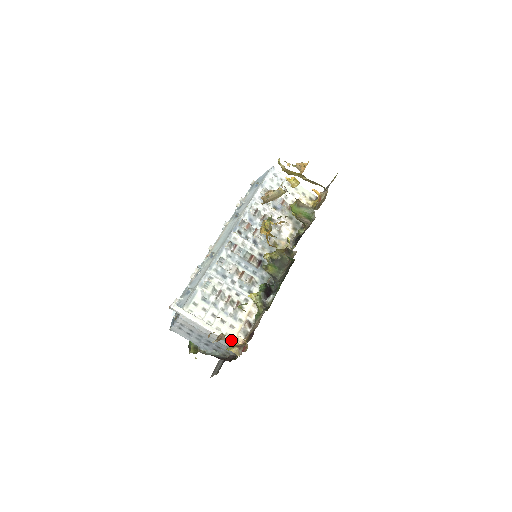
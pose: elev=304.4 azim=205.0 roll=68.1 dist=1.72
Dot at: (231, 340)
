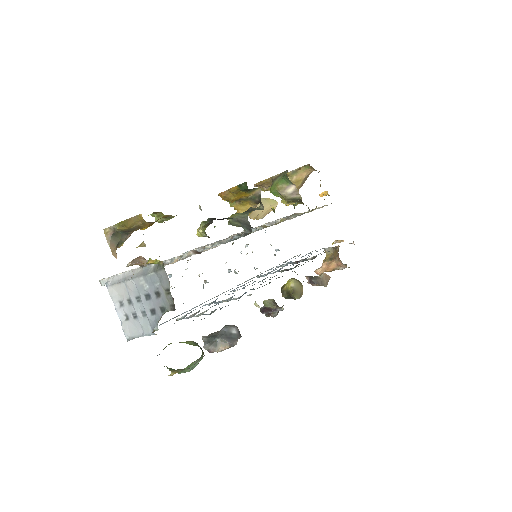
Dot at: occluded
